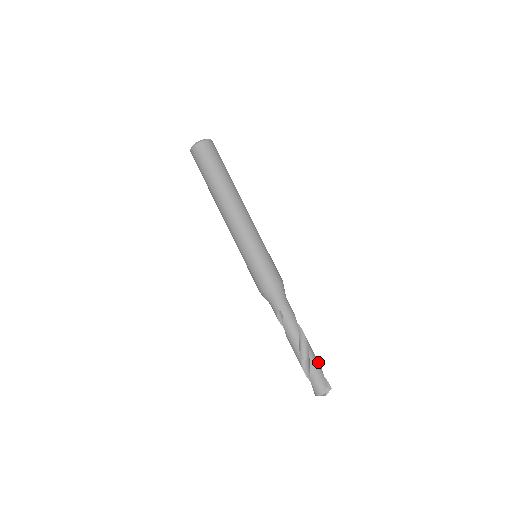
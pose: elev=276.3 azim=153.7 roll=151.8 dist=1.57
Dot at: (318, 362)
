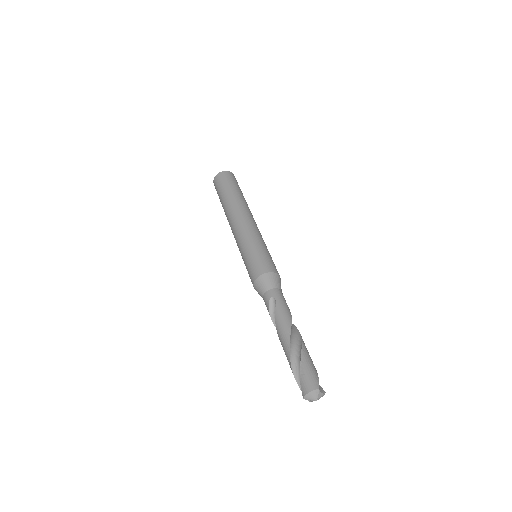
Dot at: (311, 359)
